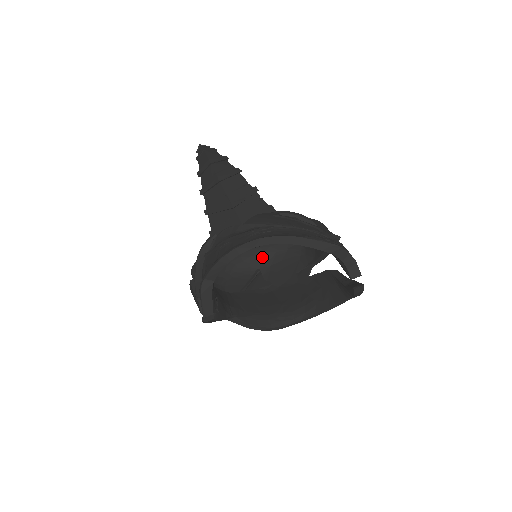
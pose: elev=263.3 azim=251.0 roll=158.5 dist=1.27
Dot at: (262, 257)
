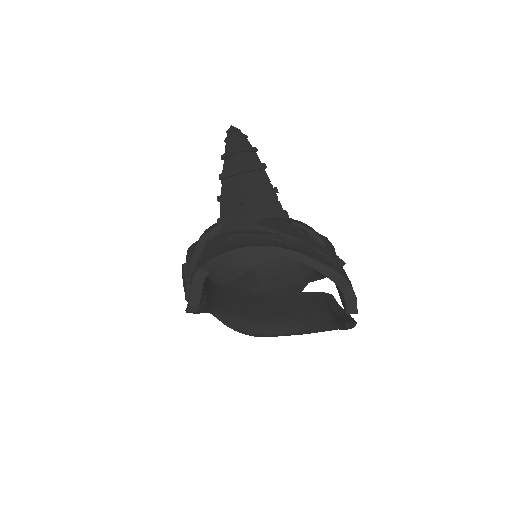
Dot at: (261, 256)
